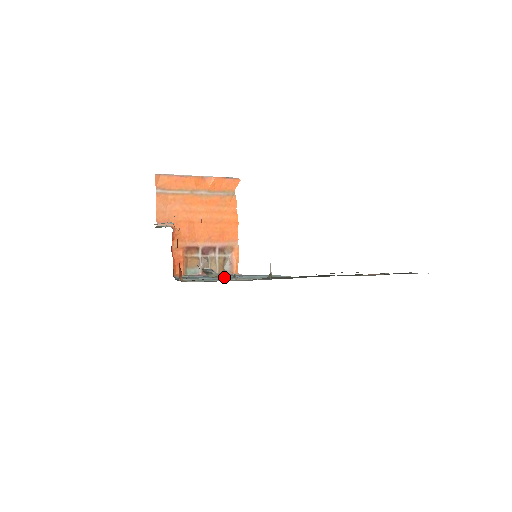
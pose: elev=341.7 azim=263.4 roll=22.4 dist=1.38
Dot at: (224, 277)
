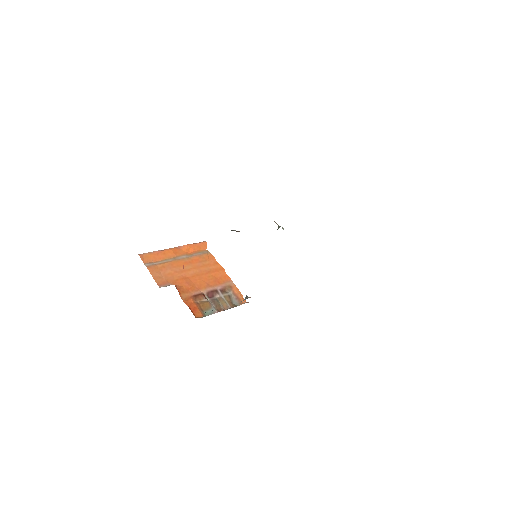
Dot at: occluded
